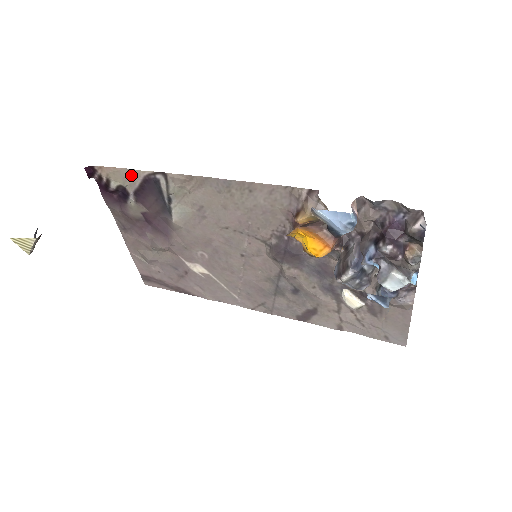
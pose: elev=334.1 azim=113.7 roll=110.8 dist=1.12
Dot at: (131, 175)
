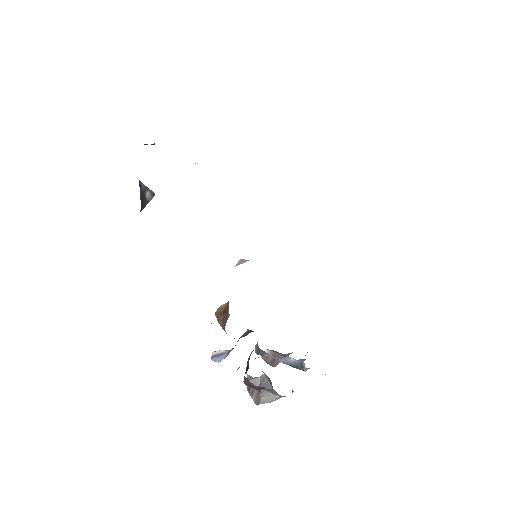
Dot at: occluded
